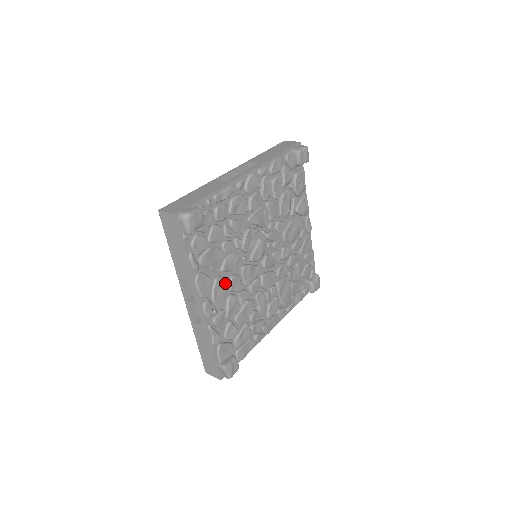
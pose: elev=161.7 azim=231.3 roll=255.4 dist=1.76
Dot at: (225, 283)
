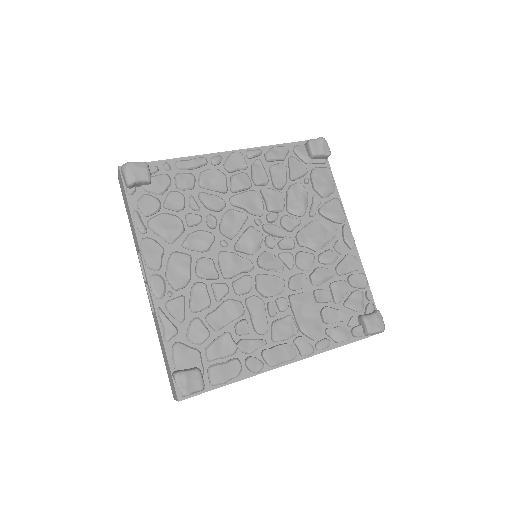
Dot at: (187, 261)
